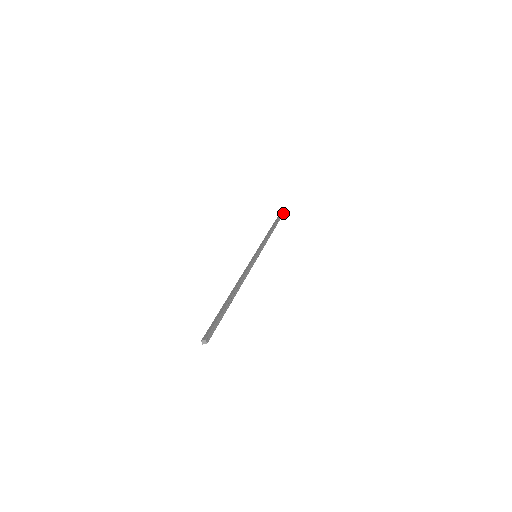
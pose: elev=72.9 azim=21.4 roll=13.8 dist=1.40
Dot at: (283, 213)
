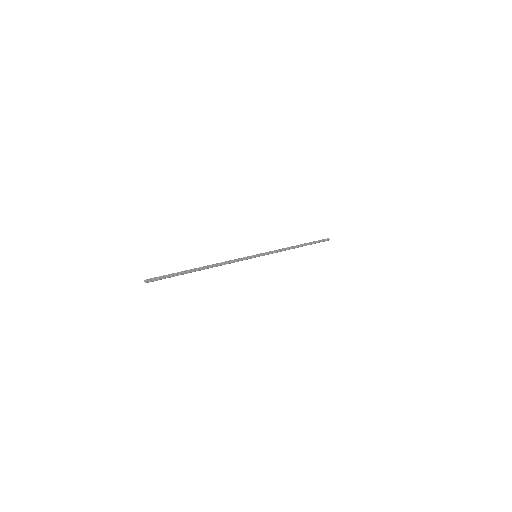
Dot at: (327, 240)
